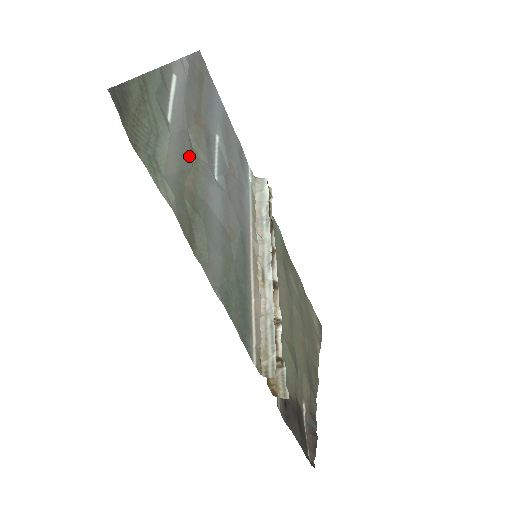
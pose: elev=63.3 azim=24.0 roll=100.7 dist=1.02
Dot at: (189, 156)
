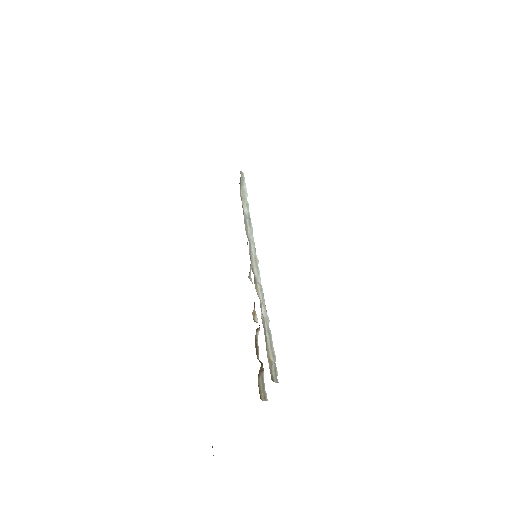
Dot at: occluded
